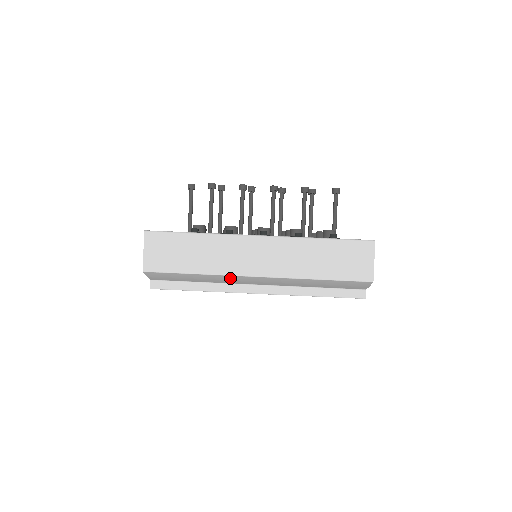
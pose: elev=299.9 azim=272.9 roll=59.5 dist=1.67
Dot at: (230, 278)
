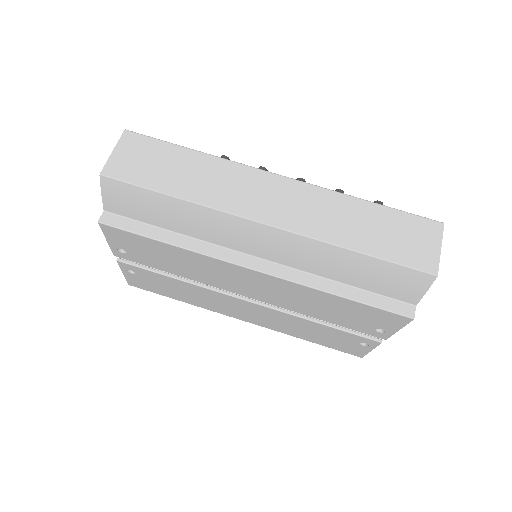
Dot at: (223, 222)
